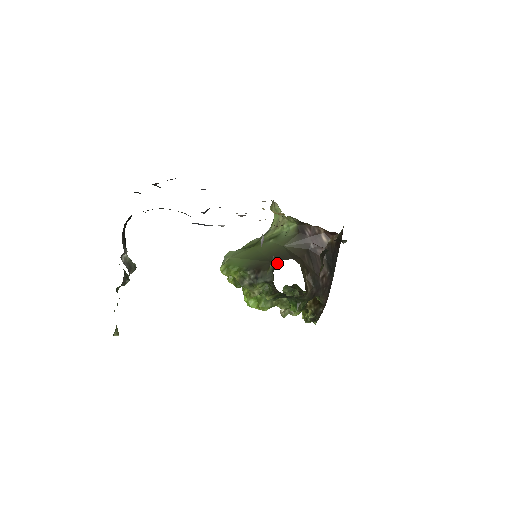
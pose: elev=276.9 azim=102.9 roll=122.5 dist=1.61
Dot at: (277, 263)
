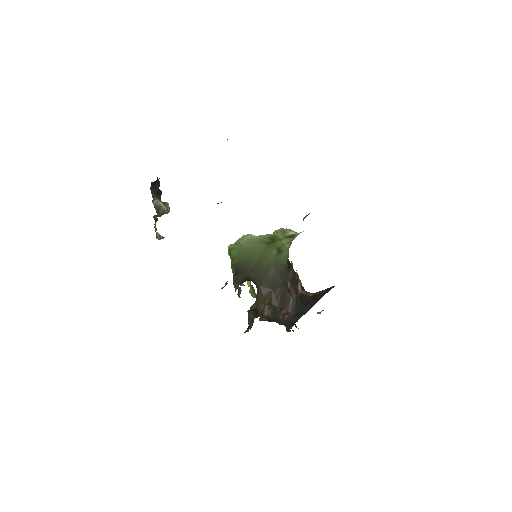
Dot at: occluded
